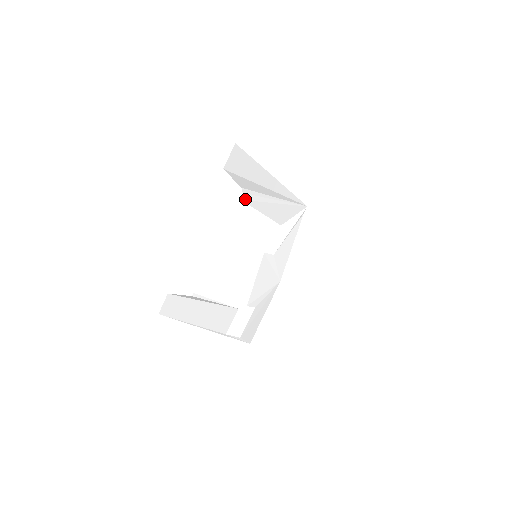
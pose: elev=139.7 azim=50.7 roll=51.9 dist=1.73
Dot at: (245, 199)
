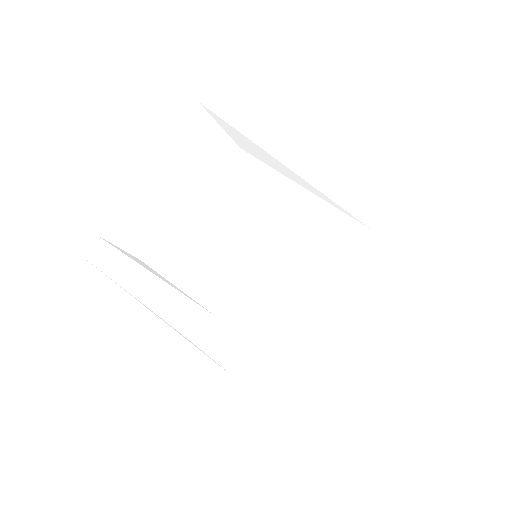
Dot at: (247, 168)
